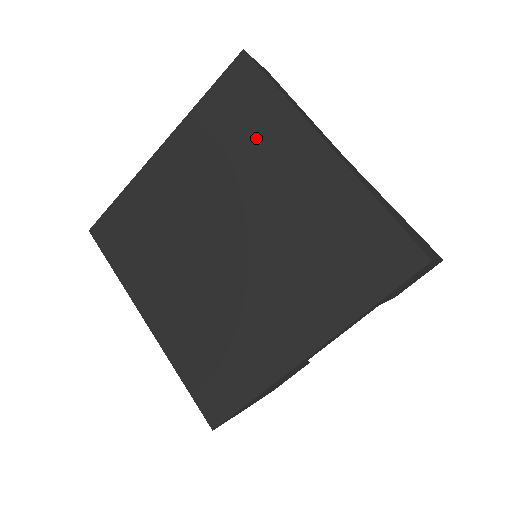
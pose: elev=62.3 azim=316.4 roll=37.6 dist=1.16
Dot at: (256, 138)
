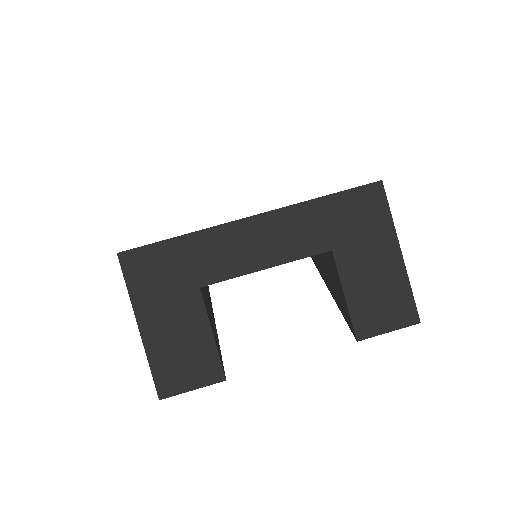
Dot at: occluded
